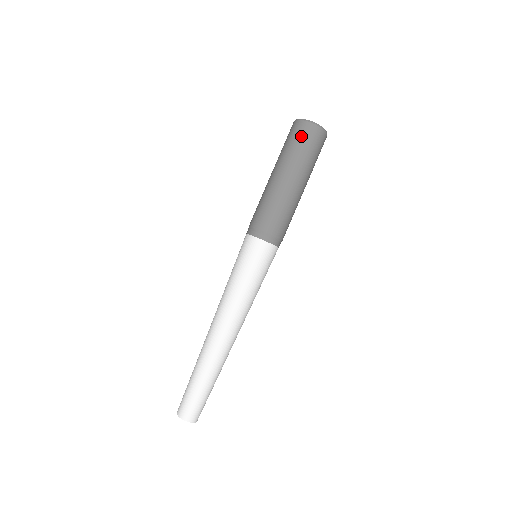
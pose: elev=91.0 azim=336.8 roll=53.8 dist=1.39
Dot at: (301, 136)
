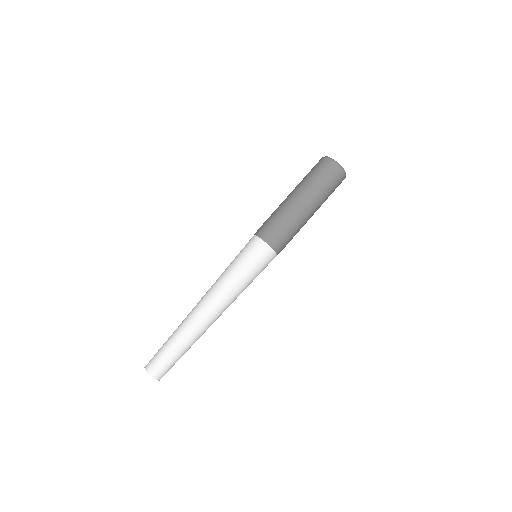
Dot at: (319, 167)
